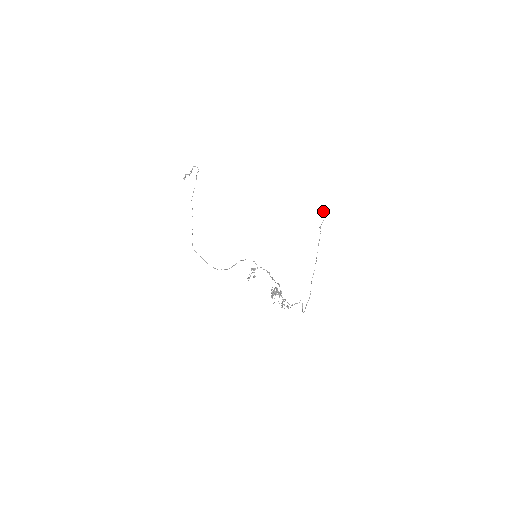
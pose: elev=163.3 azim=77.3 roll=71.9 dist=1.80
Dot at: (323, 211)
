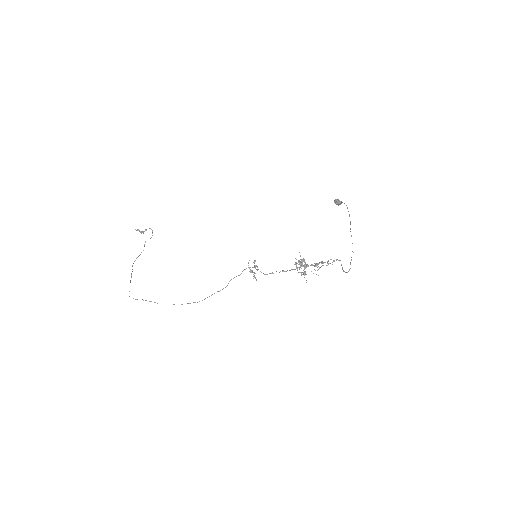
Dot at: (338, 199)
